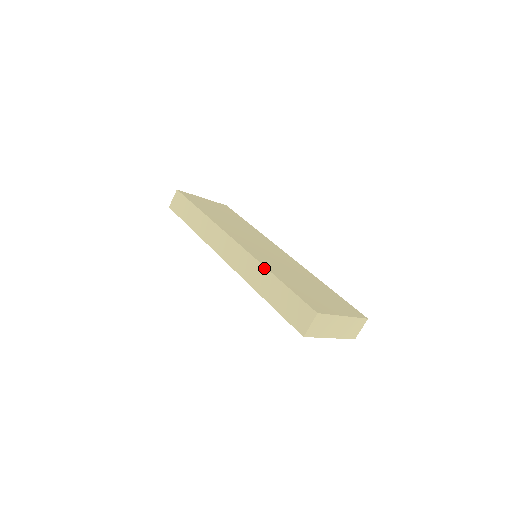
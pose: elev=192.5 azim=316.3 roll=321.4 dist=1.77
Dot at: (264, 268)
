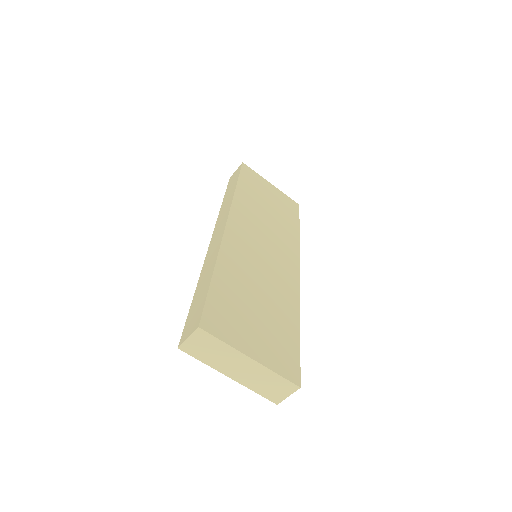
Dot at: (216, 258)
